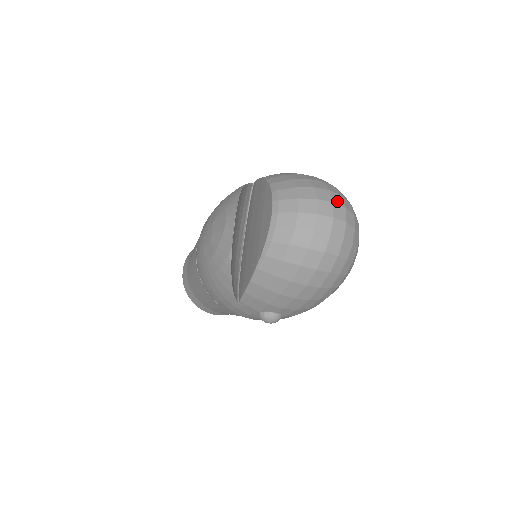
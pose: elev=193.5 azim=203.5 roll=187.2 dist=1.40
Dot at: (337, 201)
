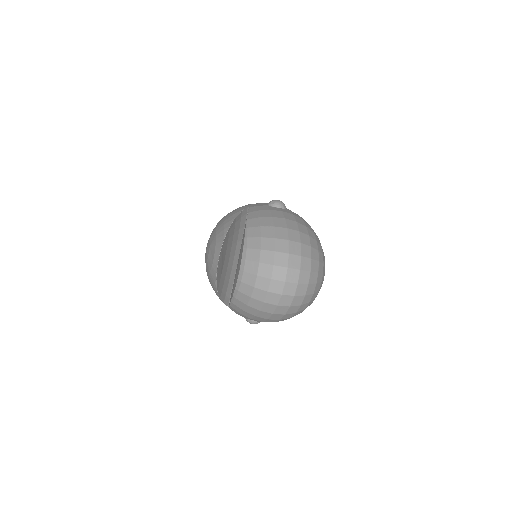
Dot at: (293, 265)
